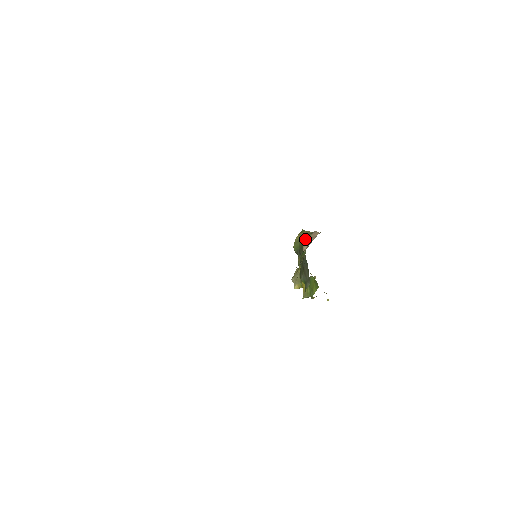
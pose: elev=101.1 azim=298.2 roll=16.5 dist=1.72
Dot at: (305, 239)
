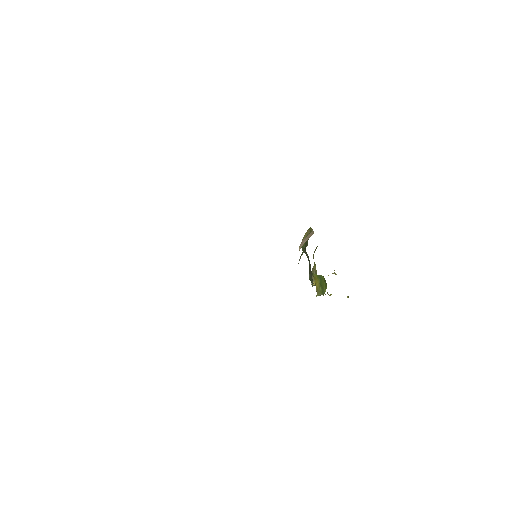
Dot at: occluded
